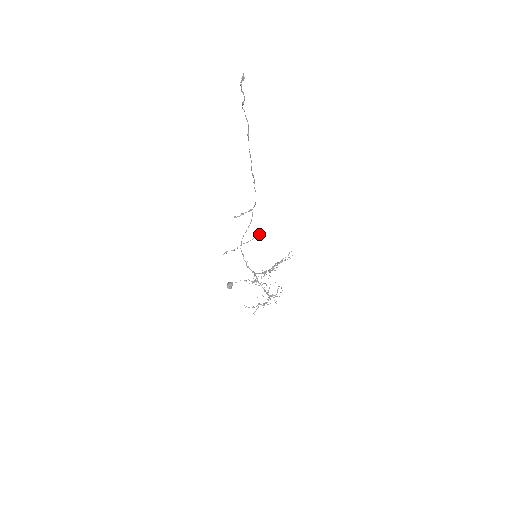
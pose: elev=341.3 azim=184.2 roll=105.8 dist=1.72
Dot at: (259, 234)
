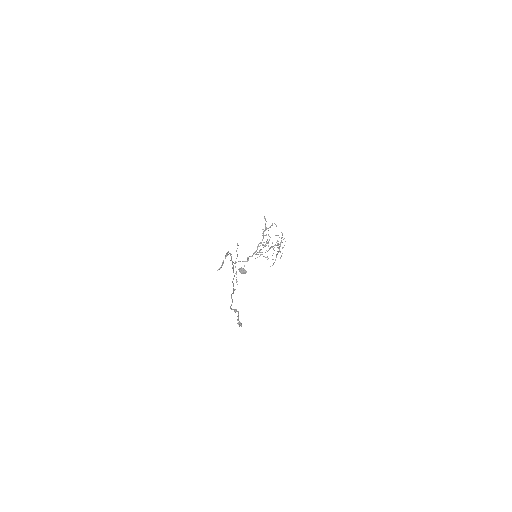
Dot at: (237, 245)
